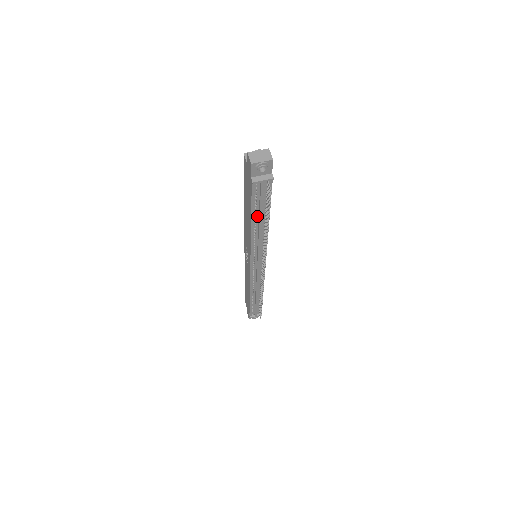
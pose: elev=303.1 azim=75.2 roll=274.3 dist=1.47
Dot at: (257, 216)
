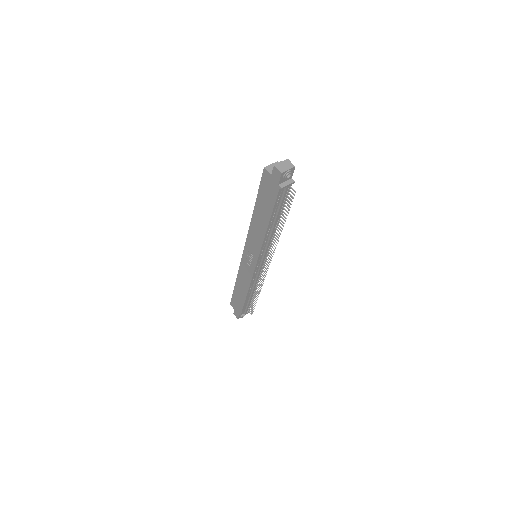
Dot at: (274, 217)
